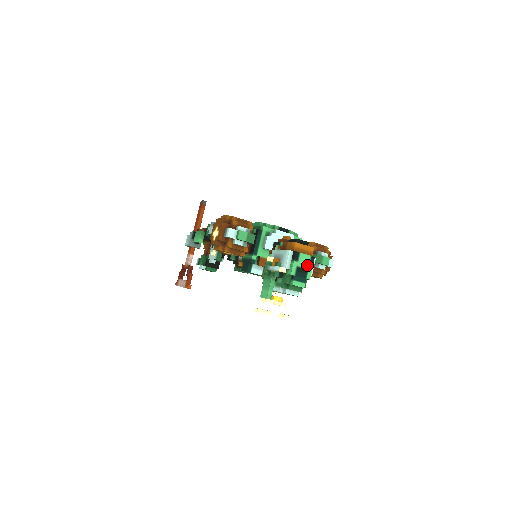
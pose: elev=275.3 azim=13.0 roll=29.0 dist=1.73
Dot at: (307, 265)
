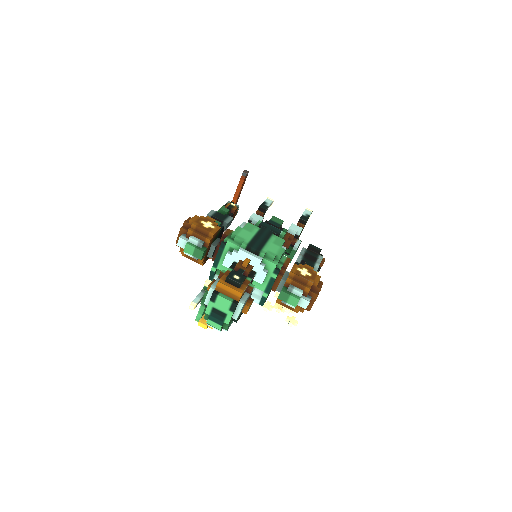
Dot at: (226, 309)
